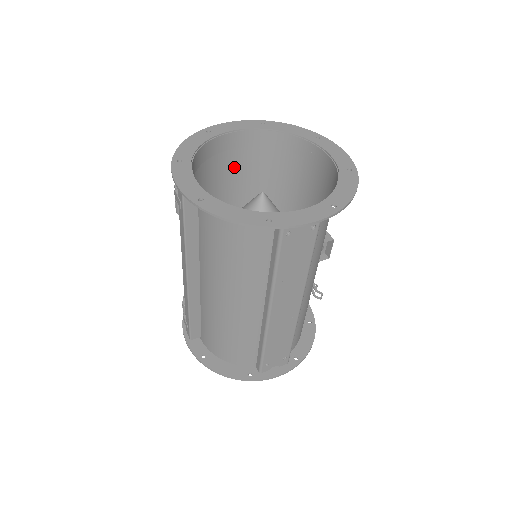
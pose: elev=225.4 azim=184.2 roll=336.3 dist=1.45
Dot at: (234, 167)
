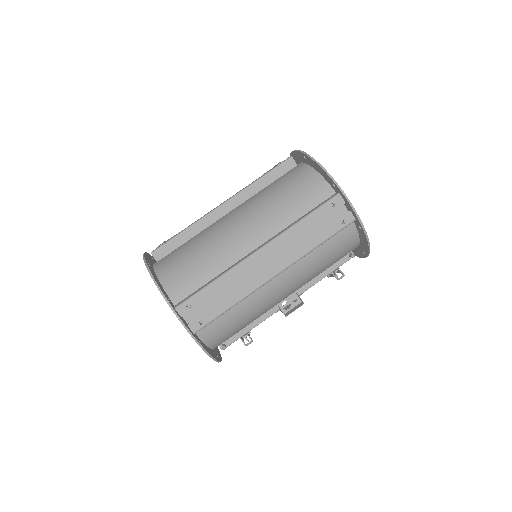
Dot at: occluded
